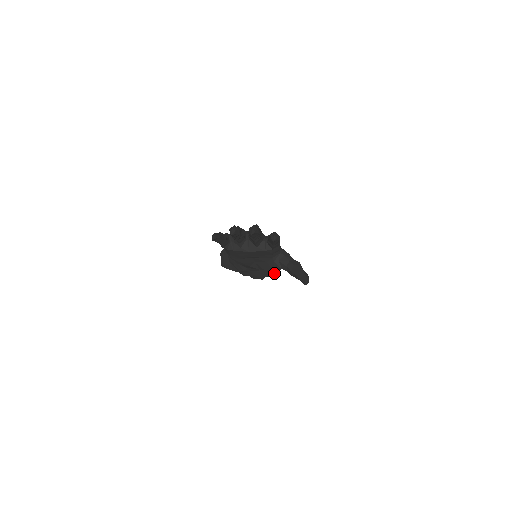
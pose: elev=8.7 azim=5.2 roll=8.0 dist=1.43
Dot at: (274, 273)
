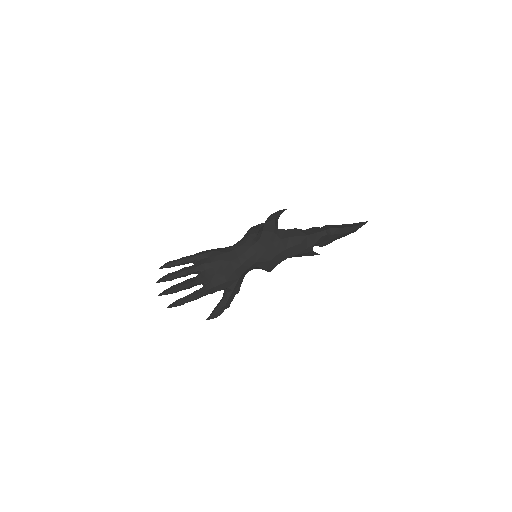
Dot at: occluded
